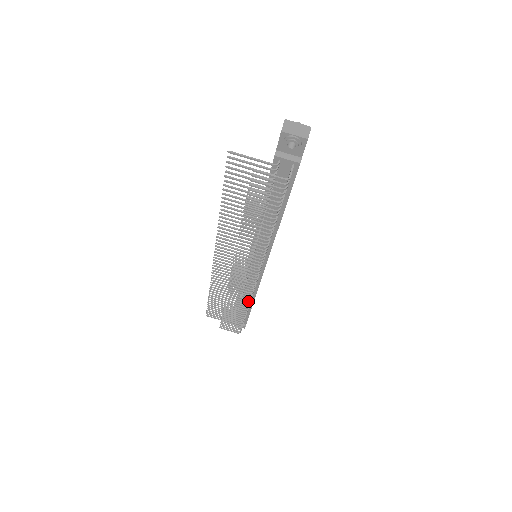
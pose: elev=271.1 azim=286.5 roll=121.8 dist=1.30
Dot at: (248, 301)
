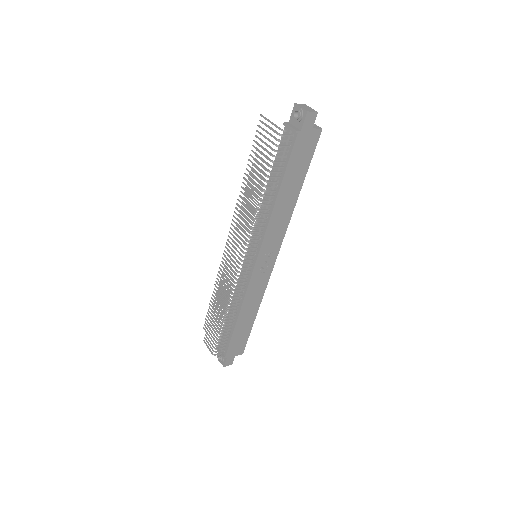
Dot at: (229, 300)
